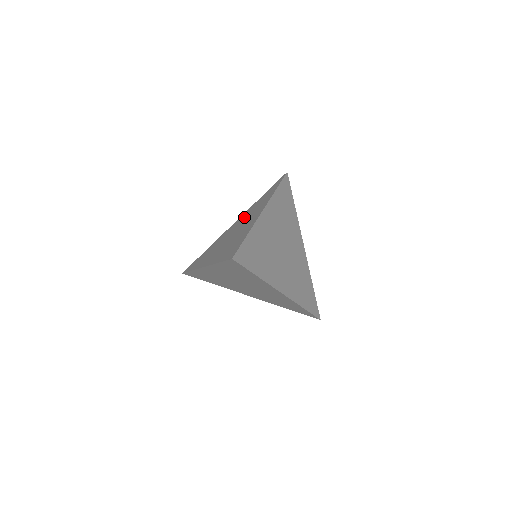
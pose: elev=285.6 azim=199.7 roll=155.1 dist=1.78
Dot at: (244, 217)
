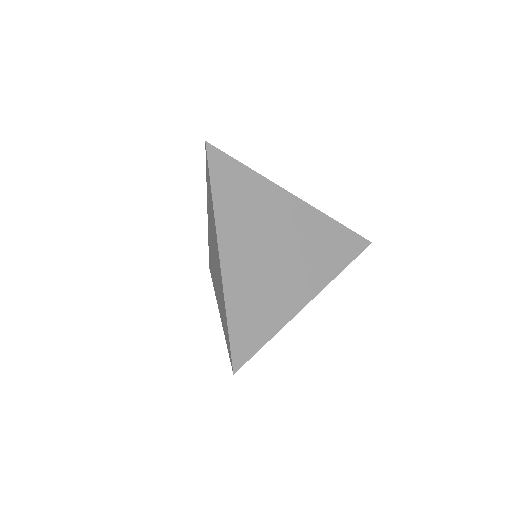
Dot at: (210, 225)
